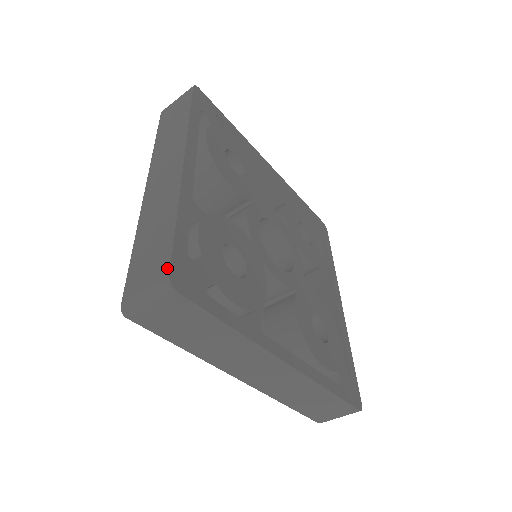
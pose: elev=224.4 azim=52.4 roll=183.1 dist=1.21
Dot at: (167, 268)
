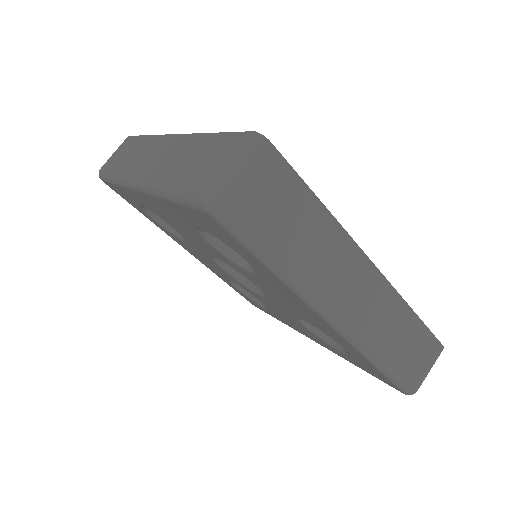
Dot at: occluded
